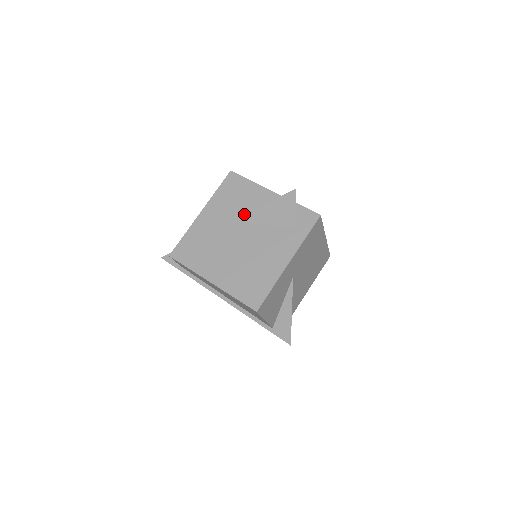
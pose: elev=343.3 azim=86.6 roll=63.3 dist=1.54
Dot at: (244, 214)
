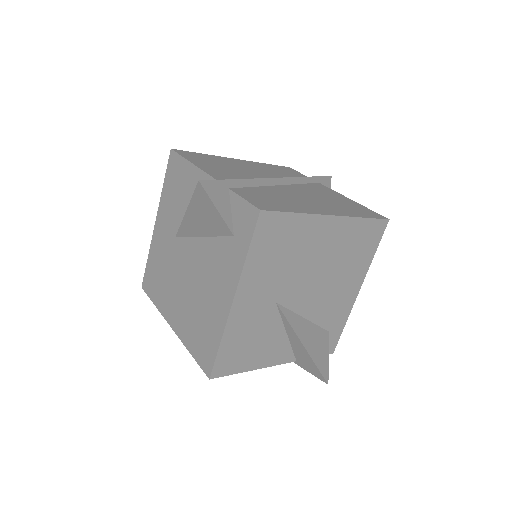
Dot at: occluded
